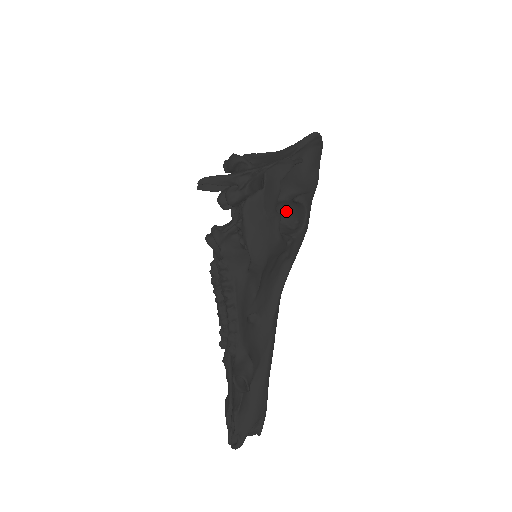
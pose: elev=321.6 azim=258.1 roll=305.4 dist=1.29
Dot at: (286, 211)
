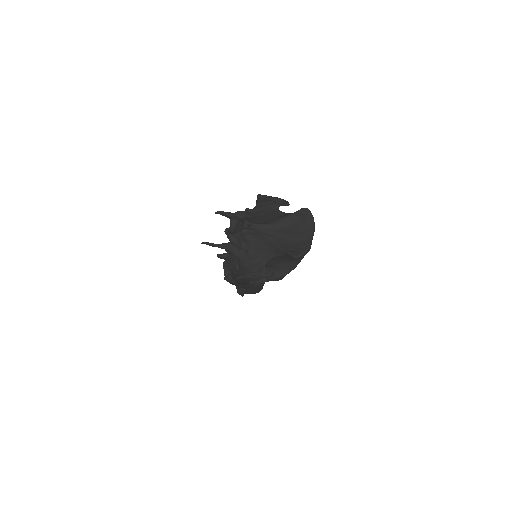
Dot at: occluded
